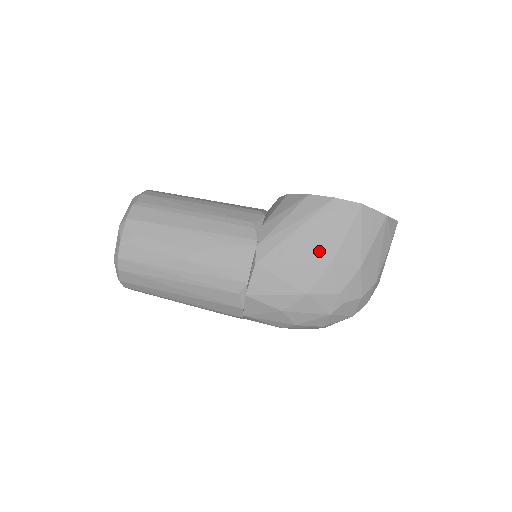
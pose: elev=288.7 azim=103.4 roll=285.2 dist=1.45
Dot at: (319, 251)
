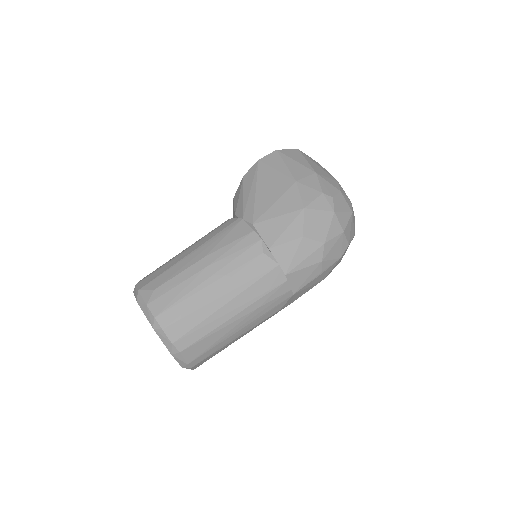
Dot at: (282, 184)
